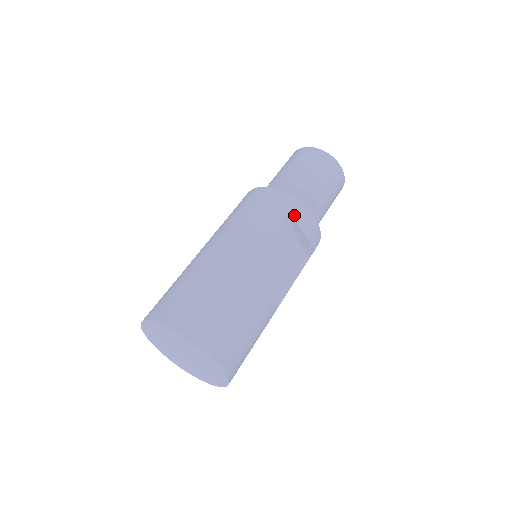
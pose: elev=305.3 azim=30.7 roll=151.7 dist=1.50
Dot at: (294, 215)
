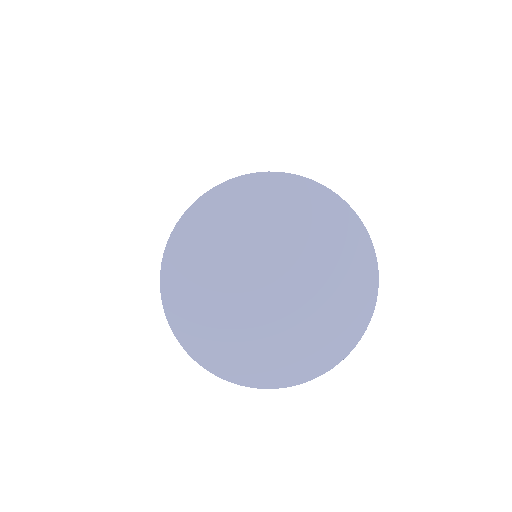
Dot at: occluded
